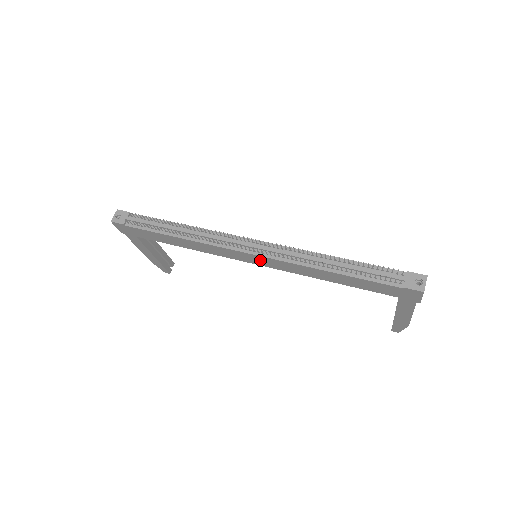
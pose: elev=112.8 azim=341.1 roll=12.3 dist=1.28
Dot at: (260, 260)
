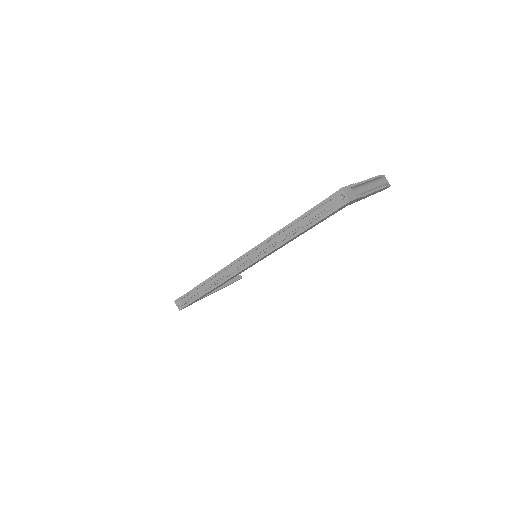
Dot at: occluded
